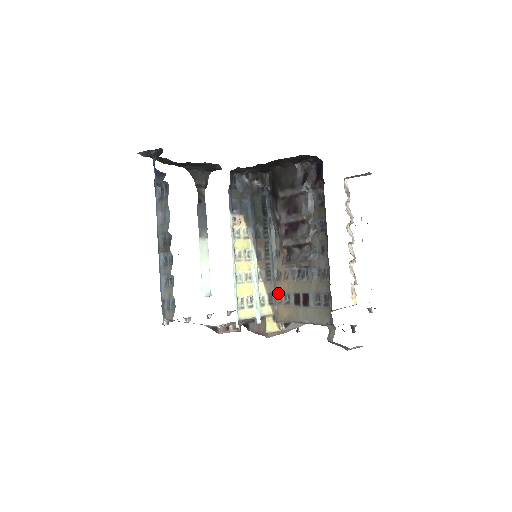
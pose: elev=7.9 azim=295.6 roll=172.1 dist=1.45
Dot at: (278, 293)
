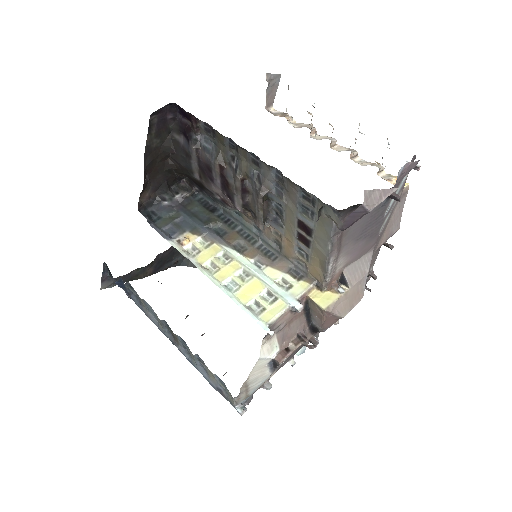
Dot at: (295, 260)
